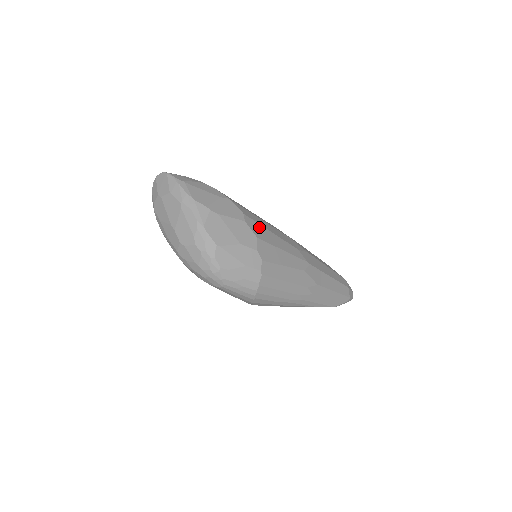
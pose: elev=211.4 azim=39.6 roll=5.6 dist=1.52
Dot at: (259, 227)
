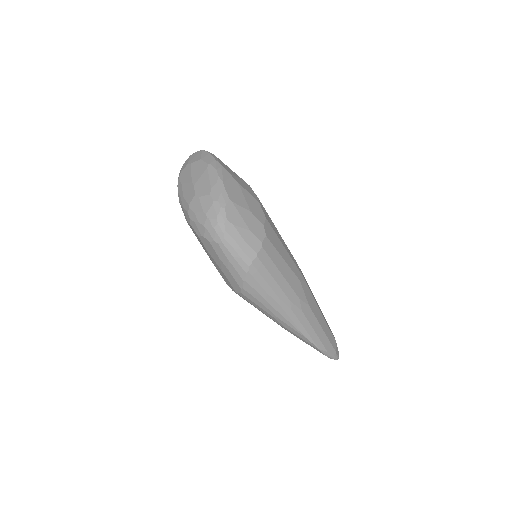
Dot at: (269, 217)
